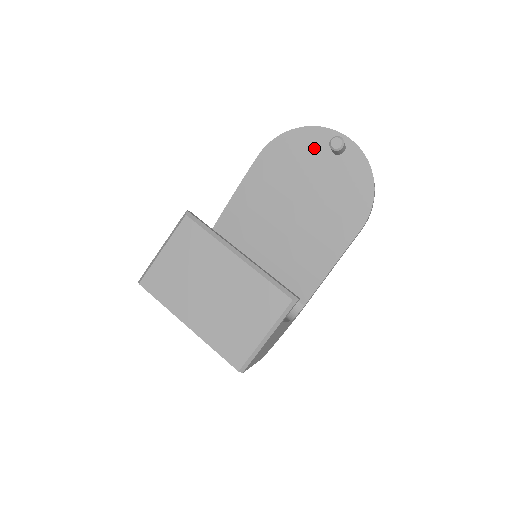
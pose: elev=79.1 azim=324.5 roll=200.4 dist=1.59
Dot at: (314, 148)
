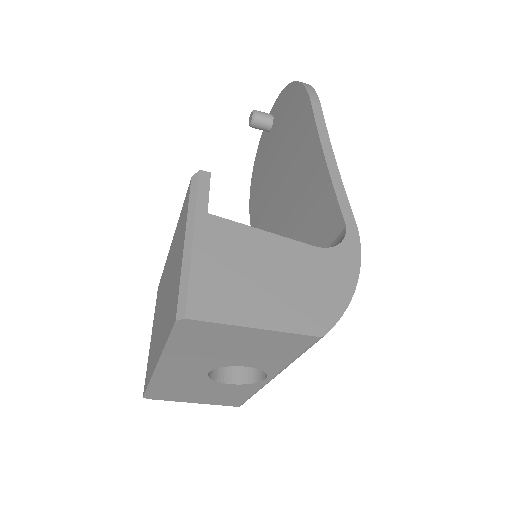
Dot at: (263, 152)
